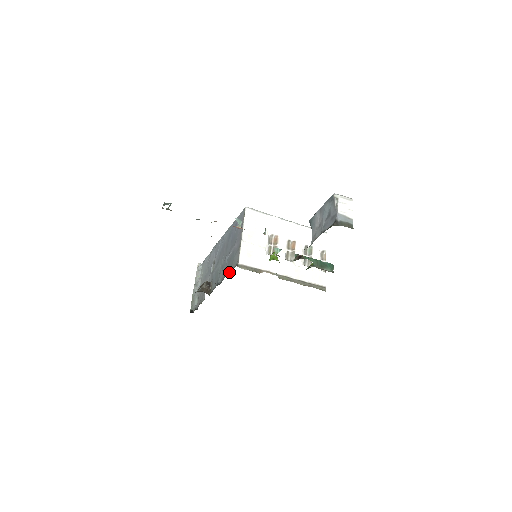
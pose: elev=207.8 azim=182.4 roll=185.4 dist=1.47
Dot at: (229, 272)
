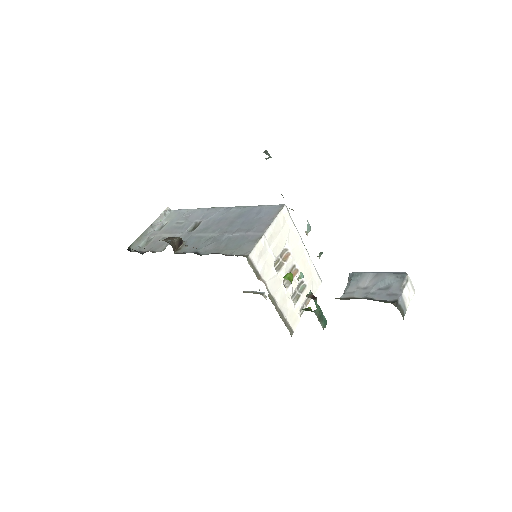
Dot at: (225, 253)
